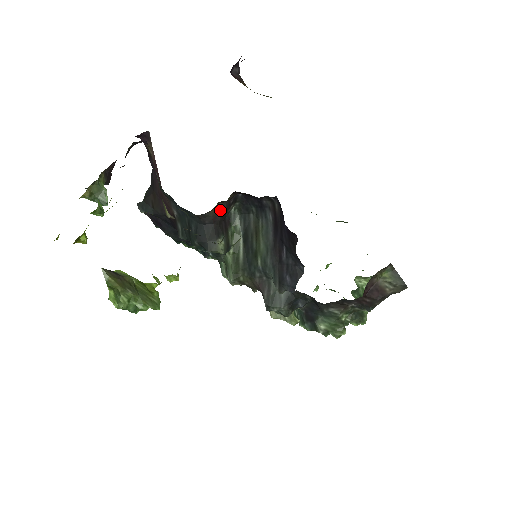
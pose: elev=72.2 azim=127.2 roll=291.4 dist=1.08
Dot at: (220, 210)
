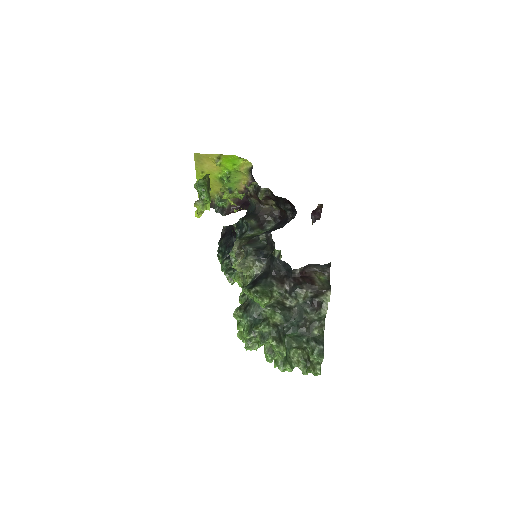
Dot at: (267, 212)
